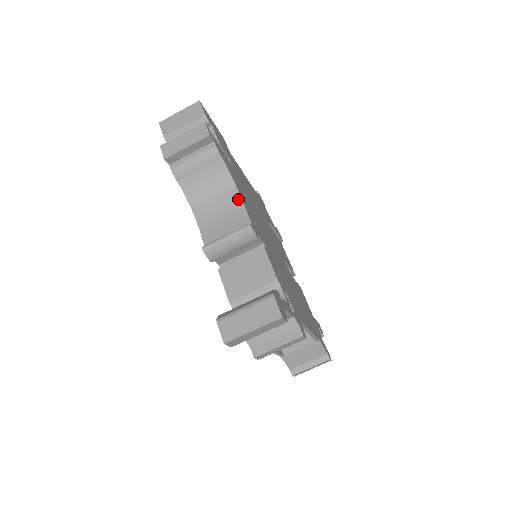
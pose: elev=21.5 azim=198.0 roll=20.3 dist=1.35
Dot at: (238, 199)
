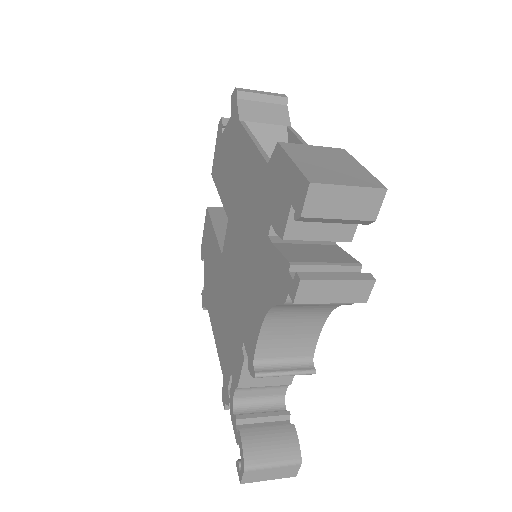
Dot at: (319, 327)
